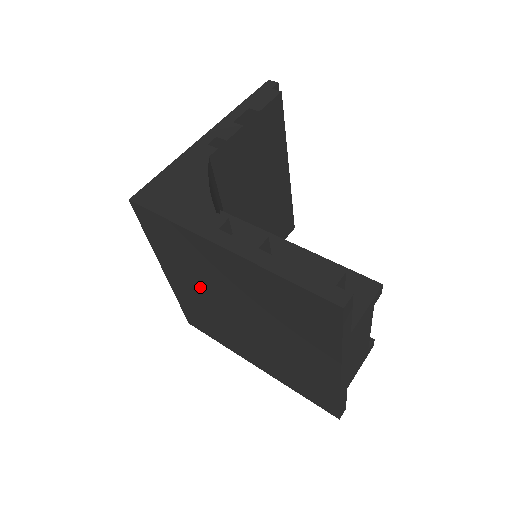
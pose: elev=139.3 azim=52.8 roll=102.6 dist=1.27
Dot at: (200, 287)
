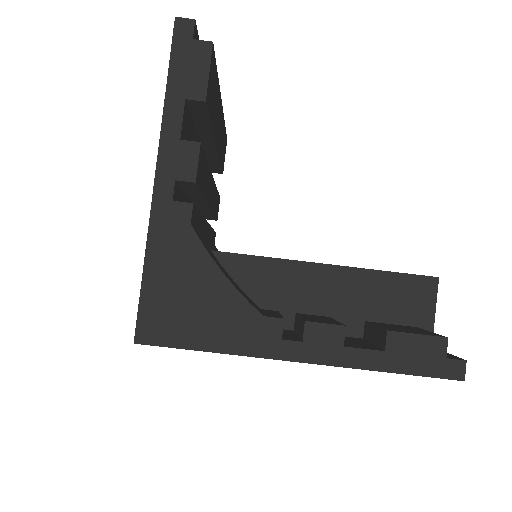
Dot at: occluded
